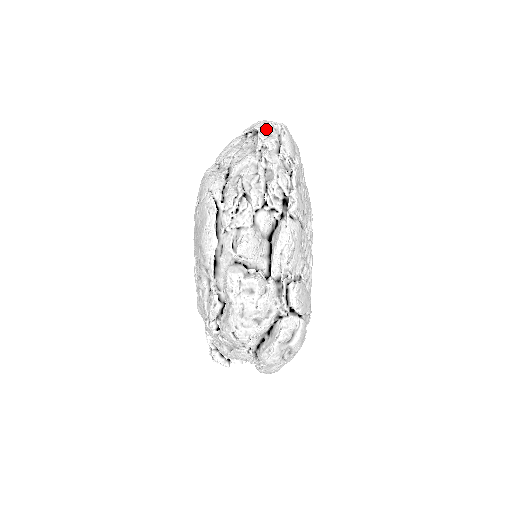
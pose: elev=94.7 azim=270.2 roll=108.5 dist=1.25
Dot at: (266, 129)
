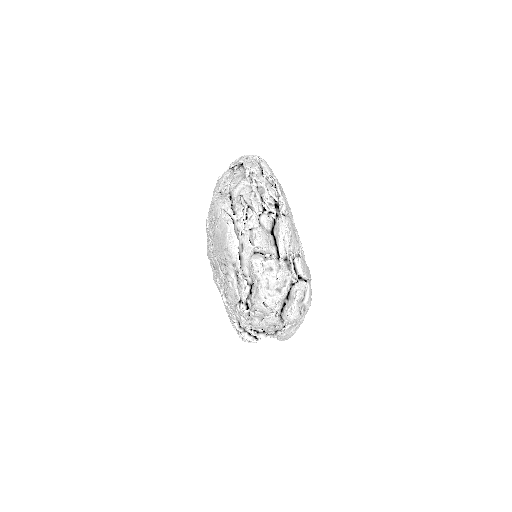
Dot at: (248, 161)
